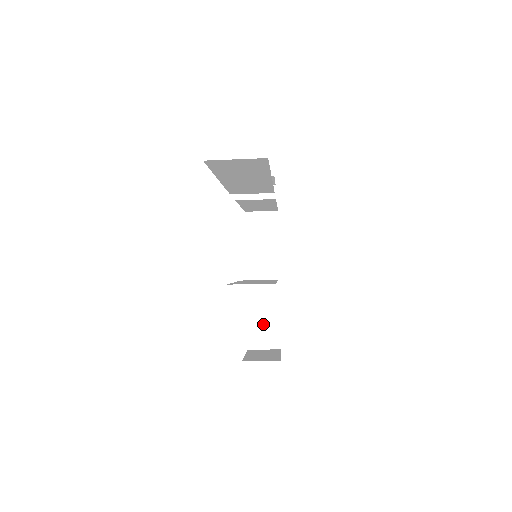
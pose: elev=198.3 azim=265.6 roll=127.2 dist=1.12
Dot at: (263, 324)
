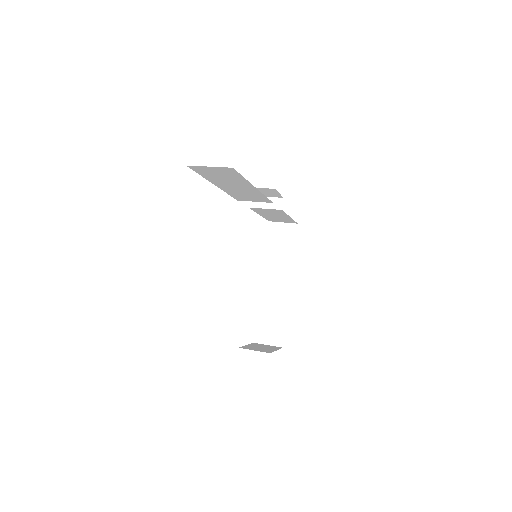
Dot at: (270, 322)
